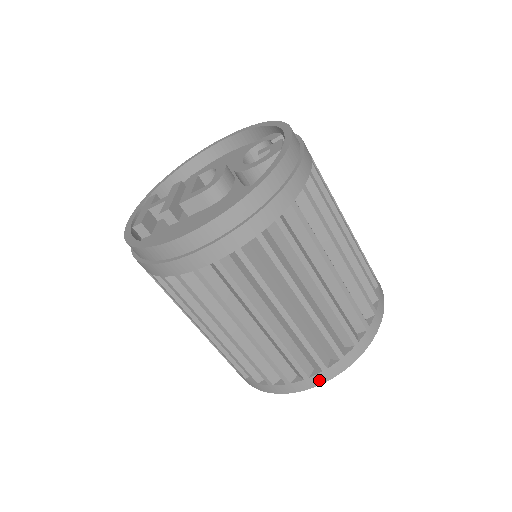
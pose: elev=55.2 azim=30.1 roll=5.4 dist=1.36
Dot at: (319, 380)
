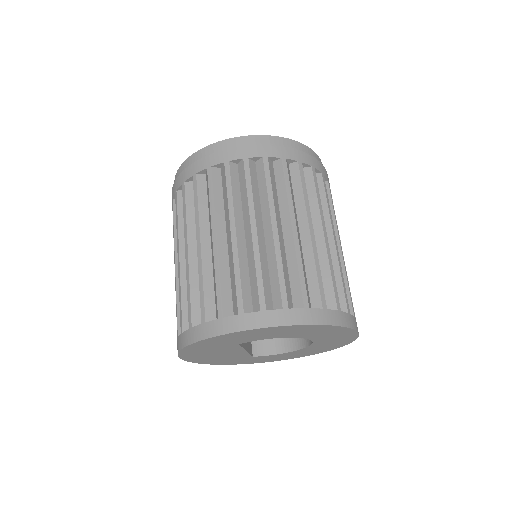
Dot at: (275, 319)
